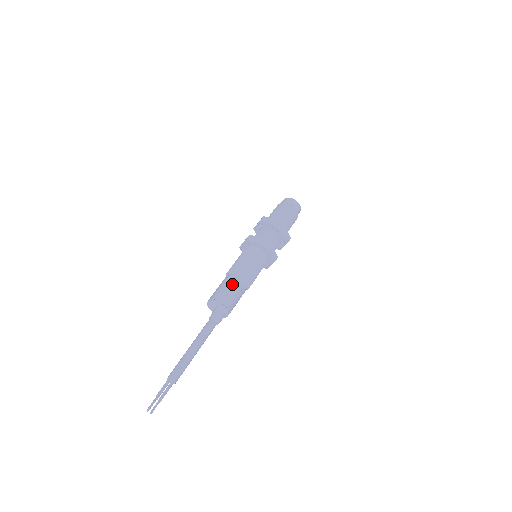
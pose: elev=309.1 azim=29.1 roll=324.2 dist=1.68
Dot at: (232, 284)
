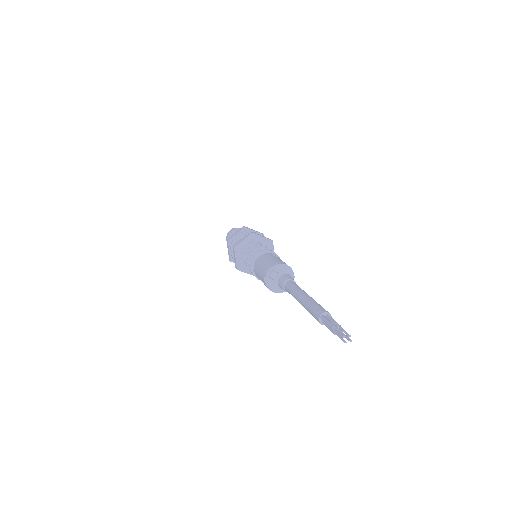
Dot at: (265, 257)
